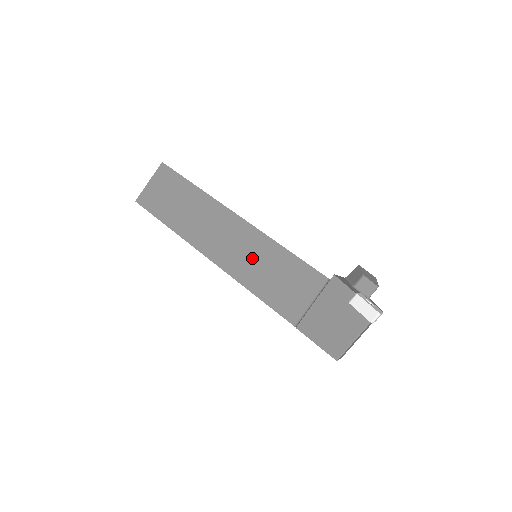
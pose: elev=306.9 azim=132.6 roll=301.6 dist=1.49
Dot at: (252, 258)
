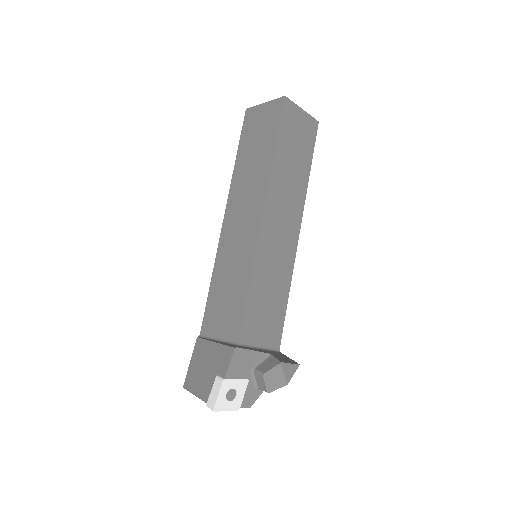
Dot at: (234, 258)
